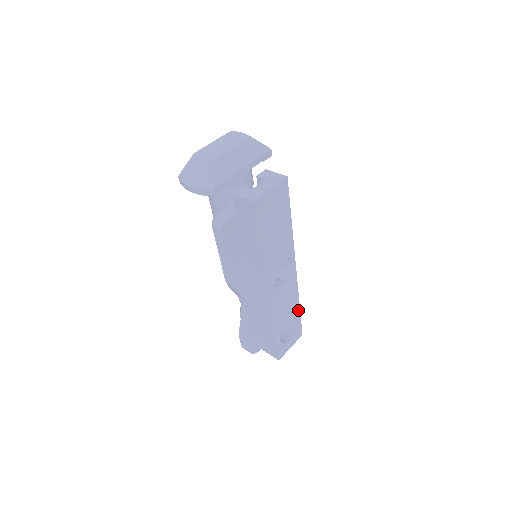
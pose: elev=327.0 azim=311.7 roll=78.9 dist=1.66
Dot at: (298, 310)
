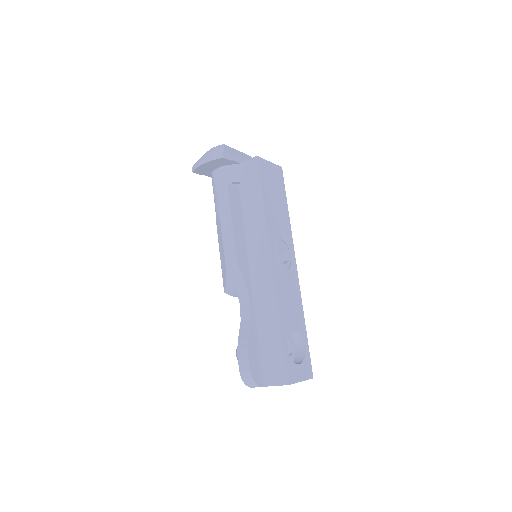
Dot at: (304, 330)
